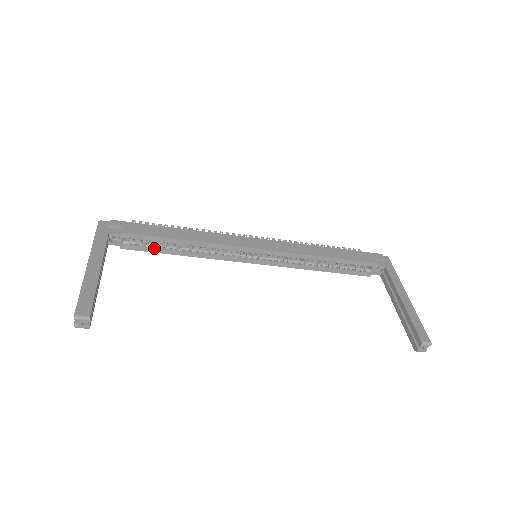
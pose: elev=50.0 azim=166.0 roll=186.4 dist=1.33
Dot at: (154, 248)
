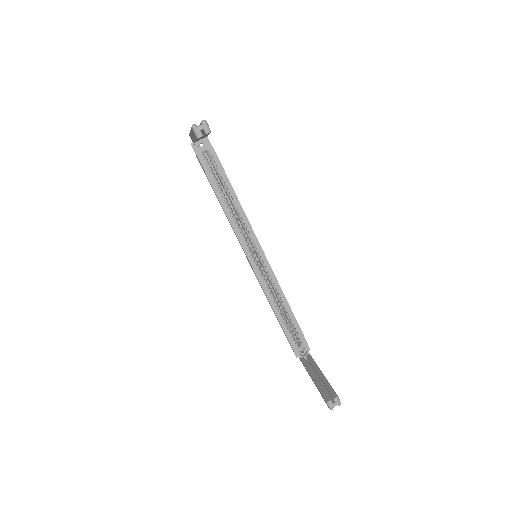
Dot at: (213, 178)
